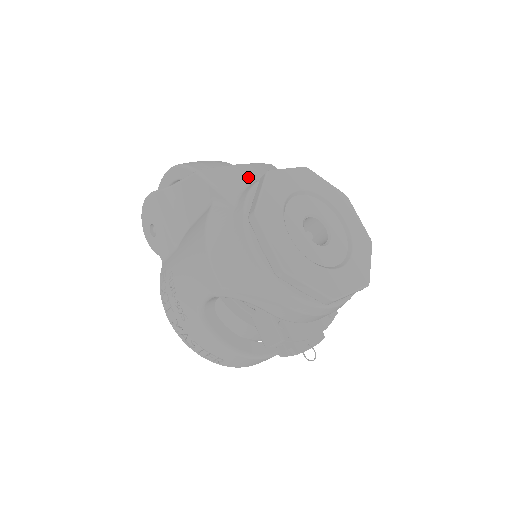
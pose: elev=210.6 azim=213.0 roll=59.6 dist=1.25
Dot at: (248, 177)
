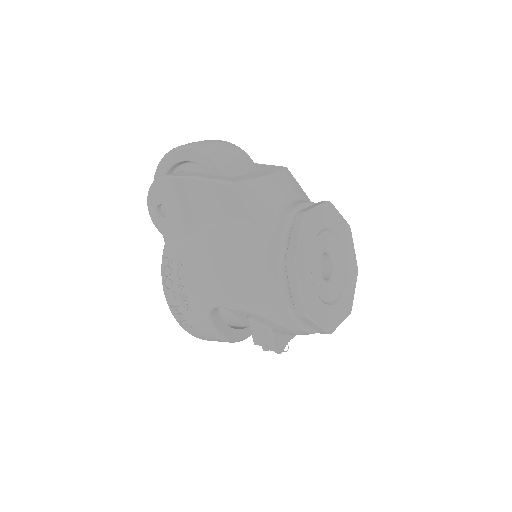
Dot at: (277, 198)
